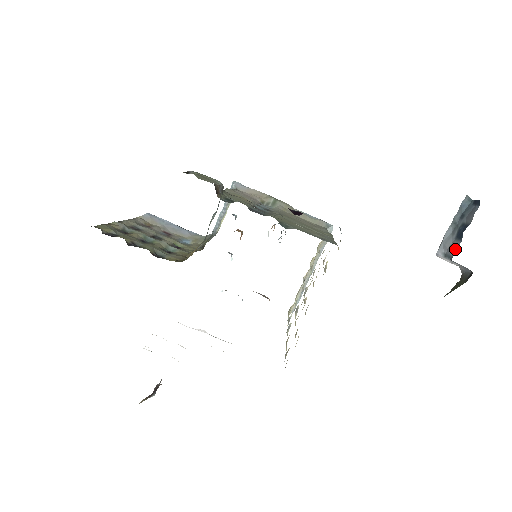
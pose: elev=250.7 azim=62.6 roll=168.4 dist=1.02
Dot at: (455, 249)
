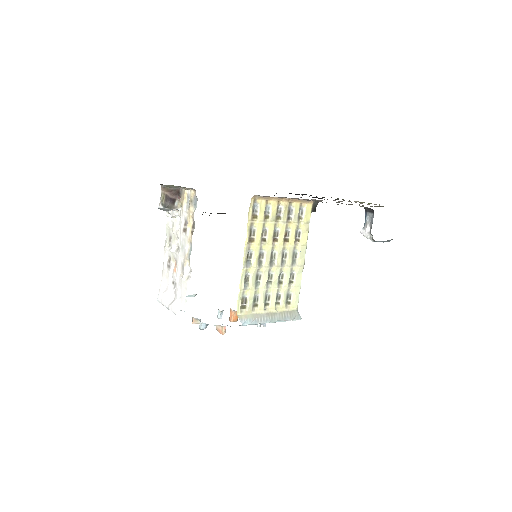
Dot at: occluded
